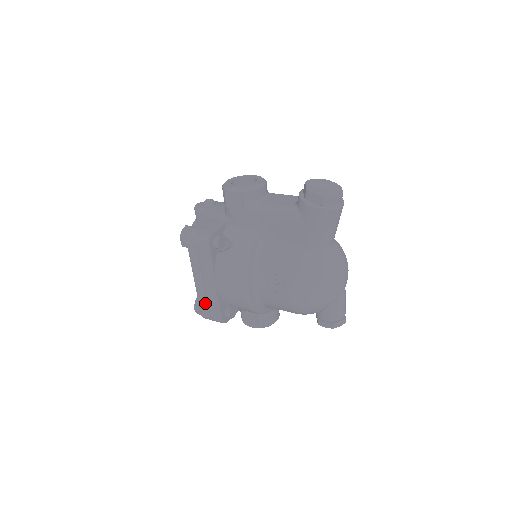
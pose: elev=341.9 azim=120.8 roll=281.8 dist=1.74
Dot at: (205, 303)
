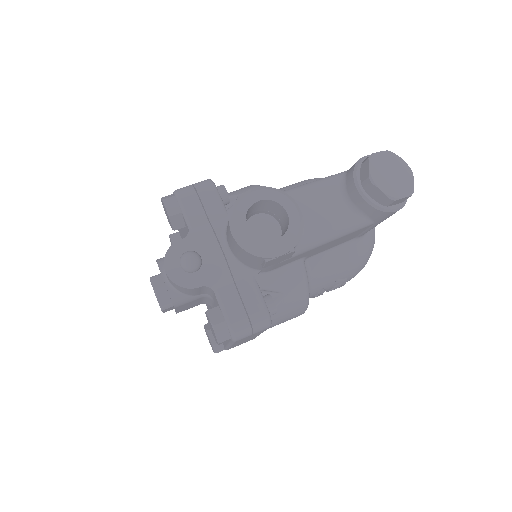
Dot at: occluded
